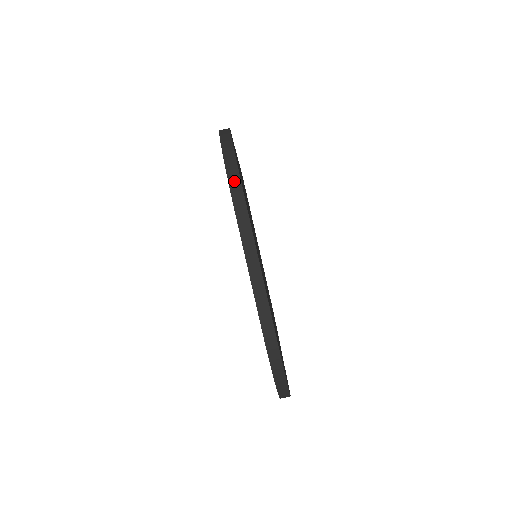
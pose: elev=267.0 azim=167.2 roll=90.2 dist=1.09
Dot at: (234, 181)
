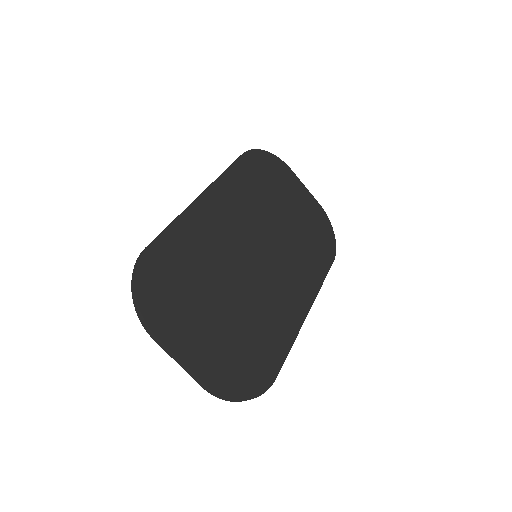
Dot at: (141, 320)
